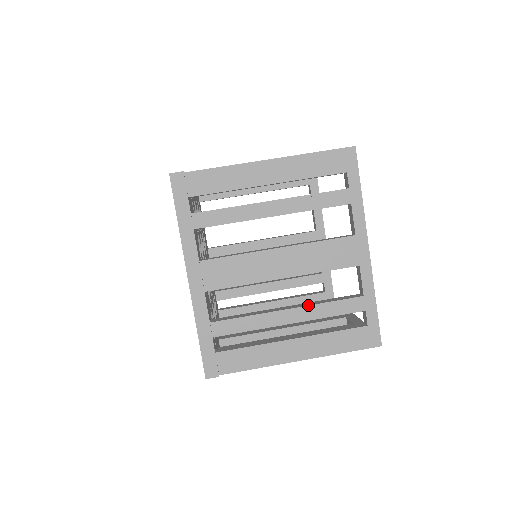
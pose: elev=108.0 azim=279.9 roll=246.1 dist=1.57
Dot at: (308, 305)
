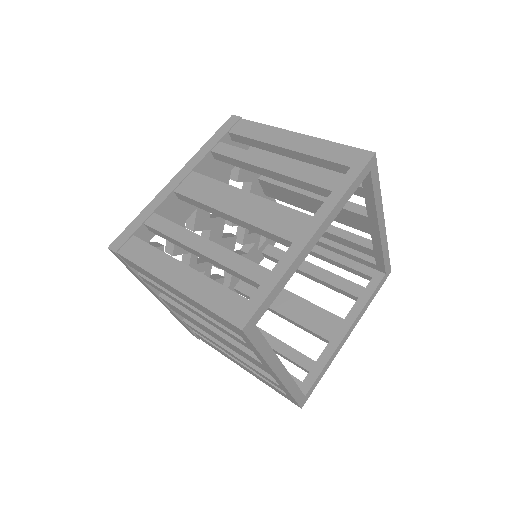
Dot at: occluded
